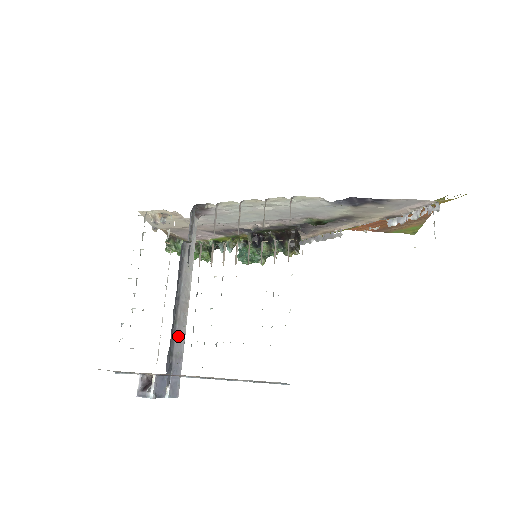
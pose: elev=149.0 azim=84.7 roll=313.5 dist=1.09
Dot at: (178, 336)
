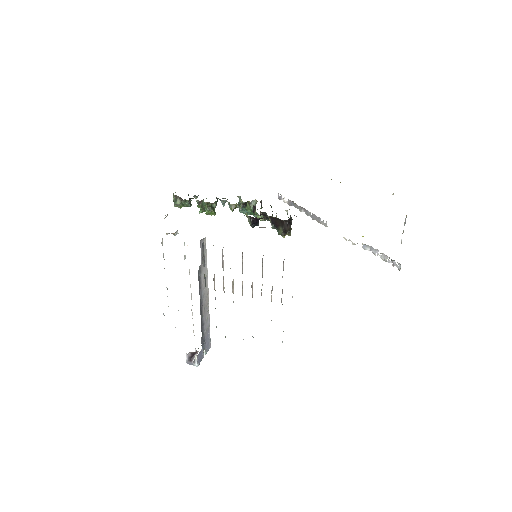
Dot at: (205, 321)
